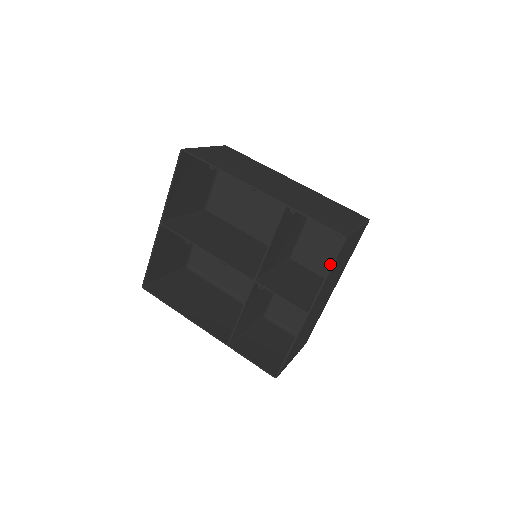
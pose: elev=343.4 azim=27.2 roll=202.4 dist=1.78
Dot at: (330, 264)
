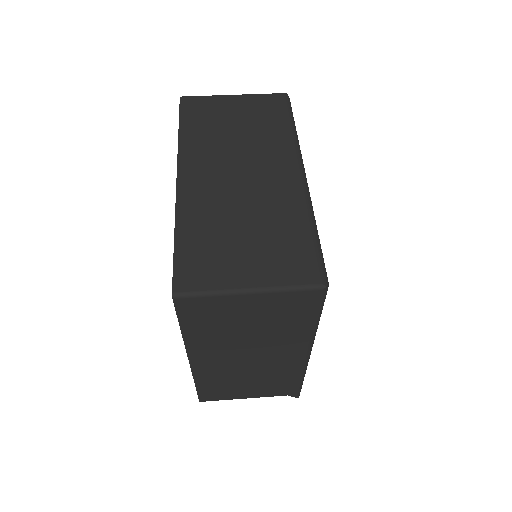
Dot at: occluded
